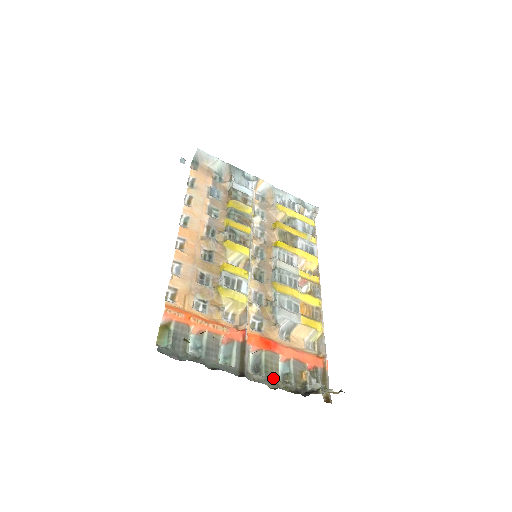
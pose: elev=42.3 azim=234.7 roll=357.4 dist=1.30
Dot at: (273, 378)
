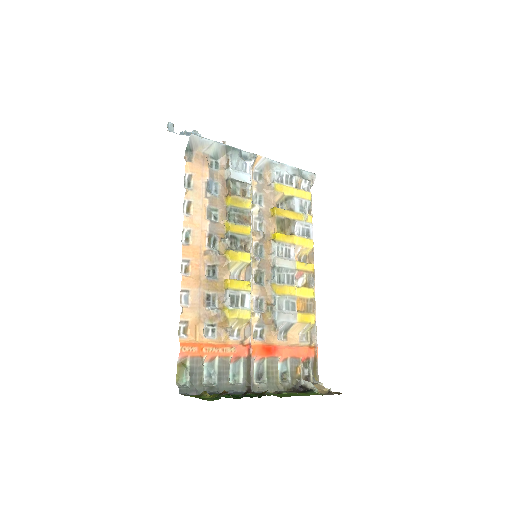
Dot at: (274, 382)
